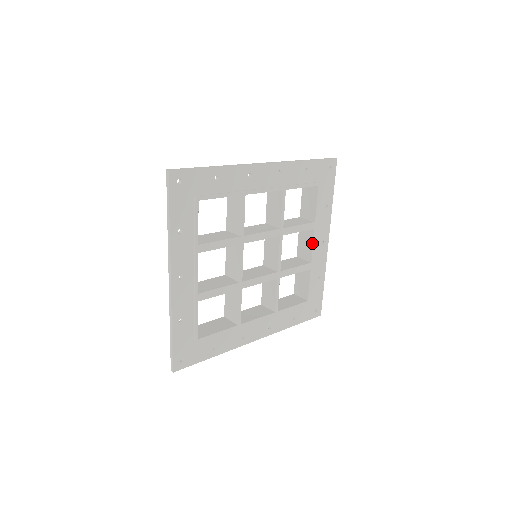
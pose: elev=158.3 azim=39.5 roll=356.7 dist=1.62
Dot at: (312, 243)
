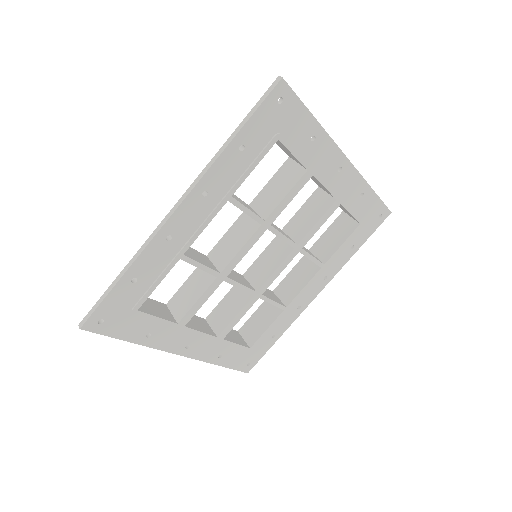
Dot at: occluded
